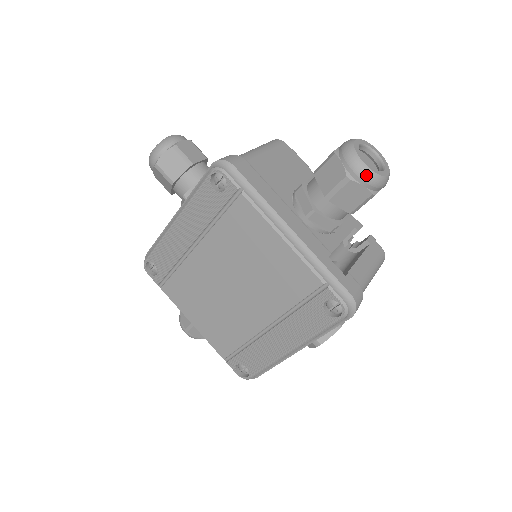
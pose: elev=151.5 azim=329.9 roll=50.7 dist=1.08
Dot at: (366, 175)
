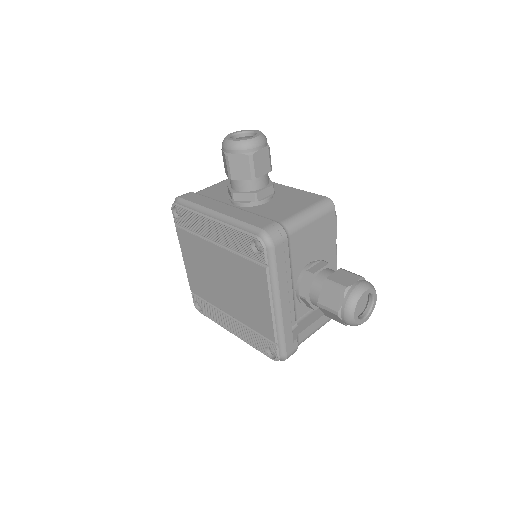
Dot at: (349, 321)
